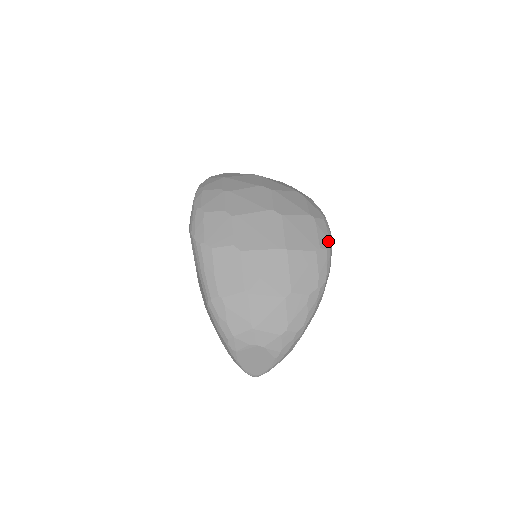
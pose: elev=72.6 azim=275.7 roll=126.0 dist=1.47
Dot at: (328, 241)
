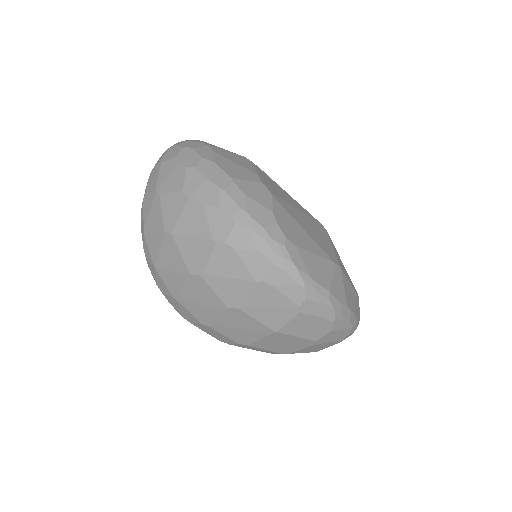
Dot at: (300, 287)
